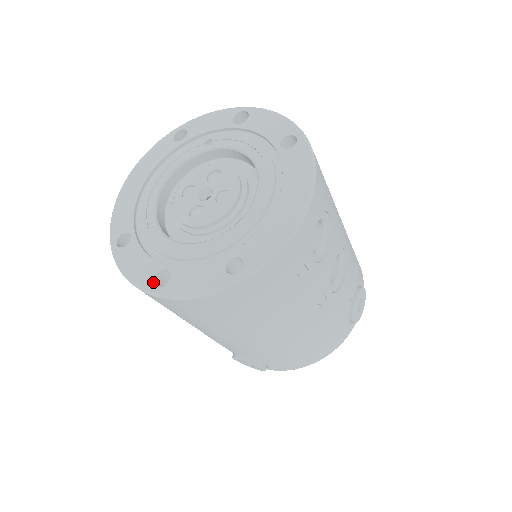
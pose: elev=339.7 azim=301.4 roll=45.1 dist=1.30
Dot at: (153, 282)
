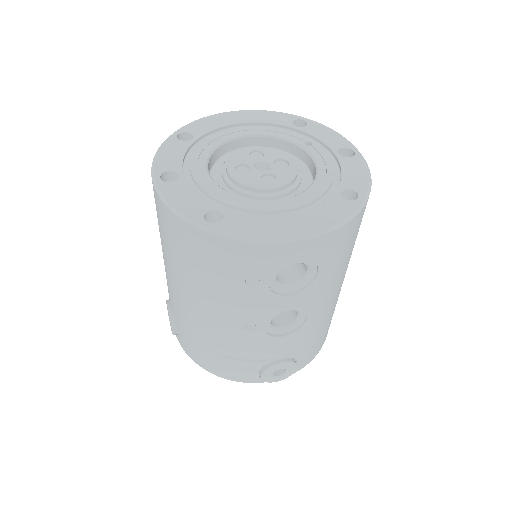
Dot at: (163, 173)
